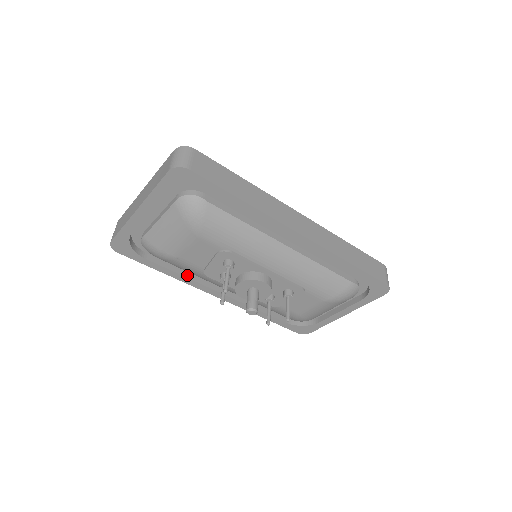
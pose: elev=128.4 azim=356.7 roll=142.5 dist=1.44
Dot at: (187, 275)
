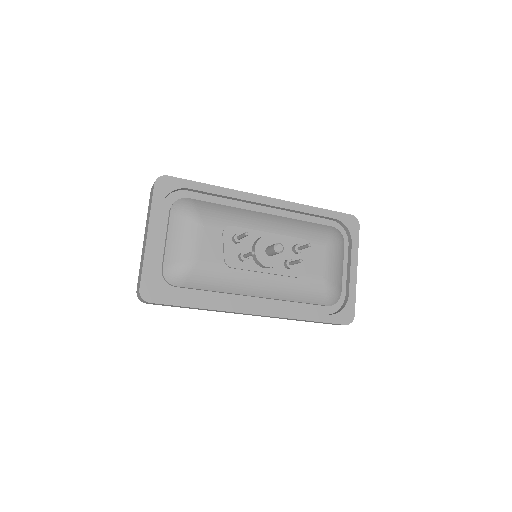
Dot at: (218, 302)
